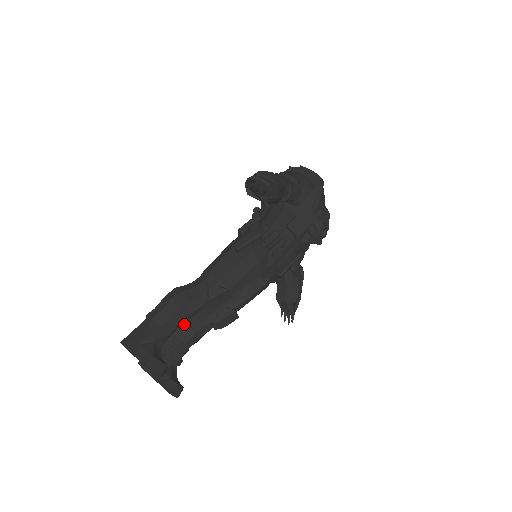
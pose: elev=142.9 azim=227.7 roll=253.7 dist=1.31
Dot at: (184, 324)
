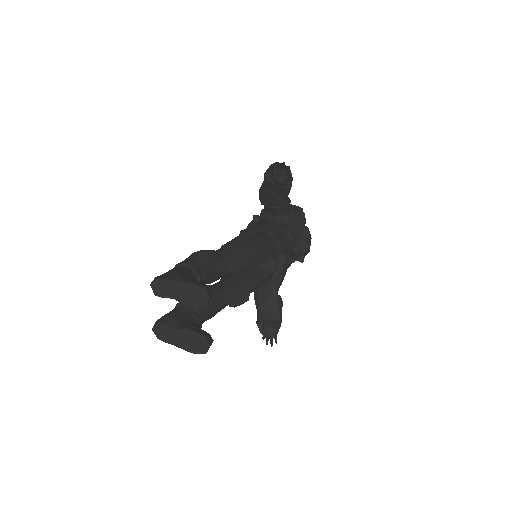
Dot at: occluded
